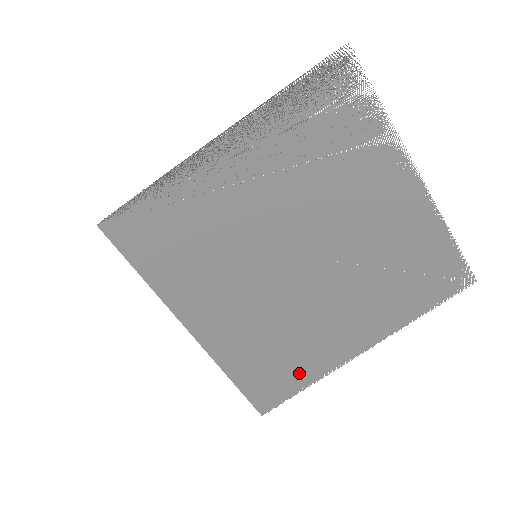
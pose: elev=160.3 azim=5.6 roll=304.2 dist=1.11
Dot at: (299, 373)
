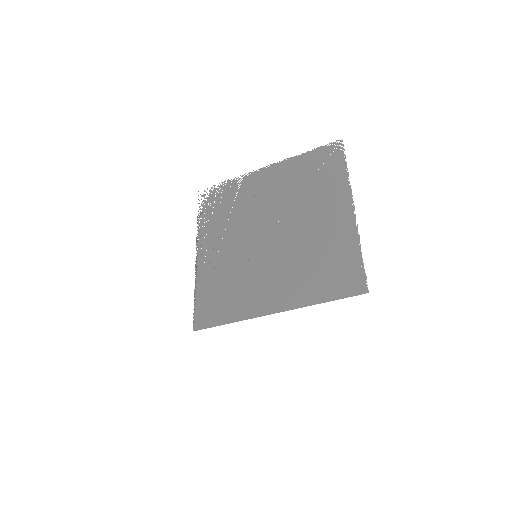
Dot at: (346, 255)
